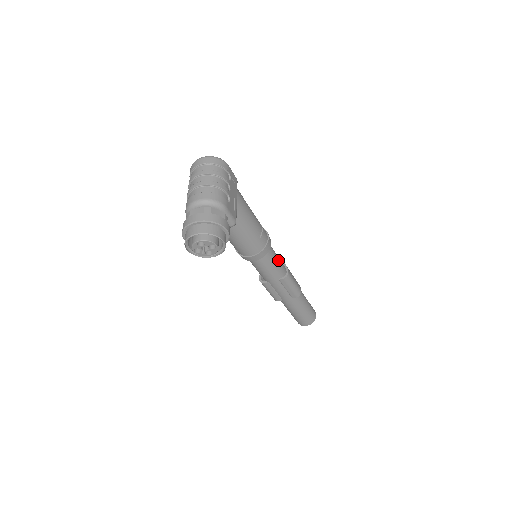
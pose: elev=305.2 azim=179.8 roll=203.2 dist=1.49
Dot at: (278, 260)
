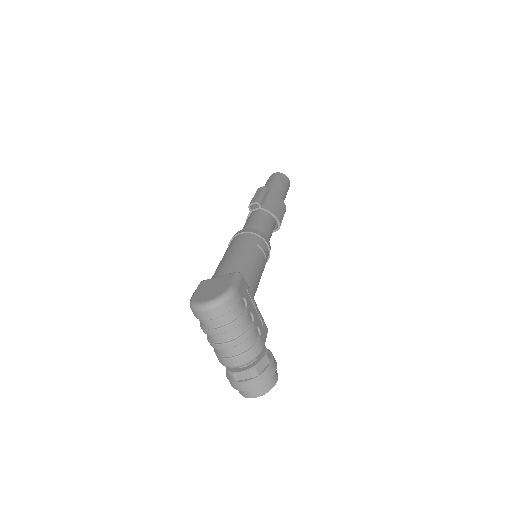
Dot at: (271, 229)
